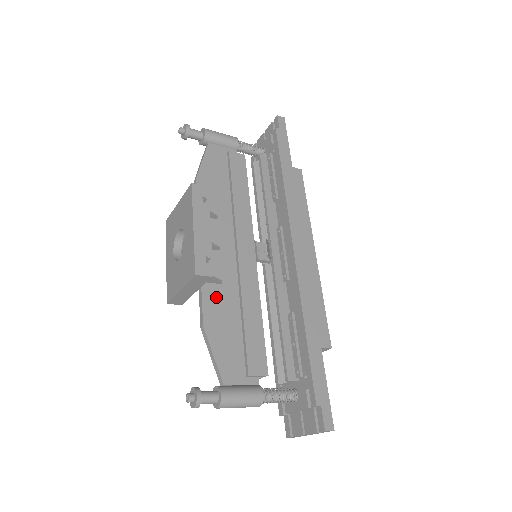
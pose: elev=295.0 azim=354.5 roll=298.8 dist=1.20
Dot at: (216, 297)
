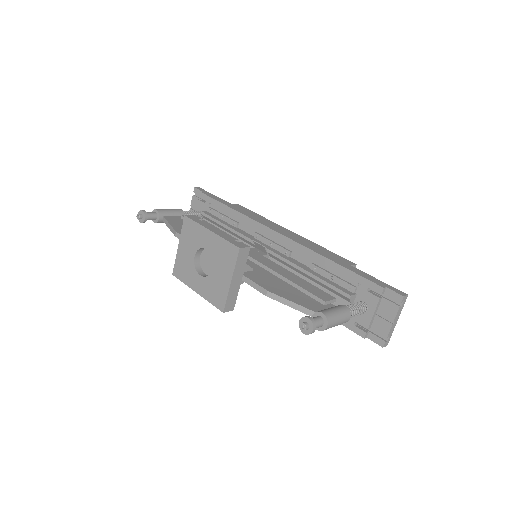
Dot at: (258, 277)
